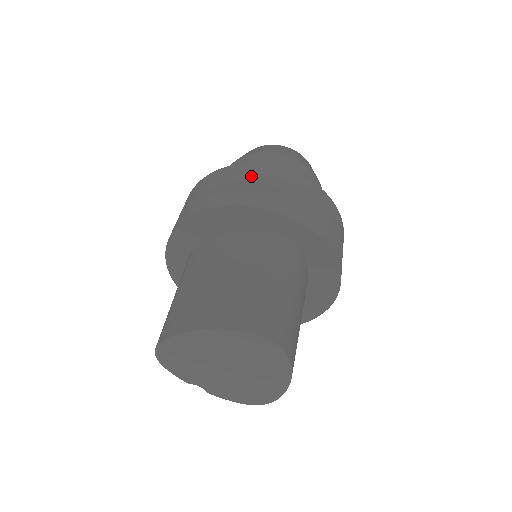
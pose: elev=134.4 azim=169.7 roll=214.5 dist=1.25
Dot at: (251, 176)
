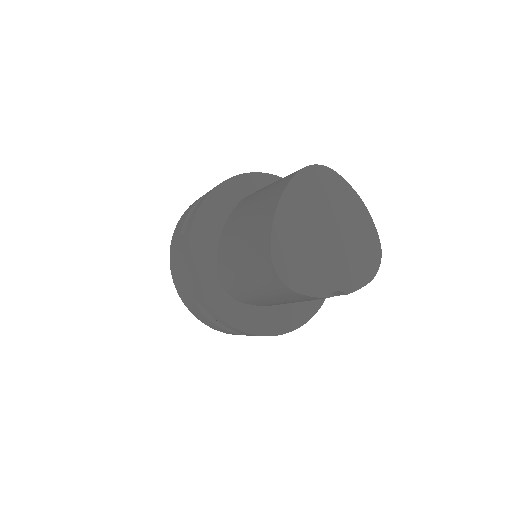
Dot at: occluded
